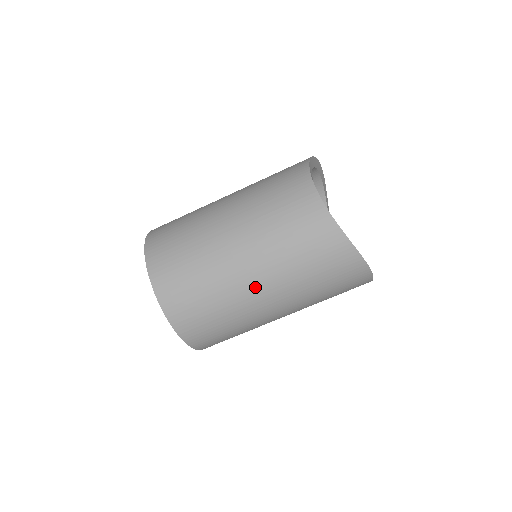
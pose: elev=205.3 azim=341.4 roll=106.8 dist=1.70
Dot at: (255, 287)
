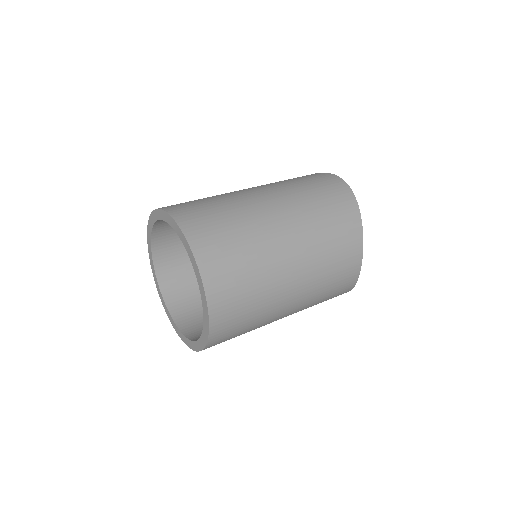
Dot at: occluded
